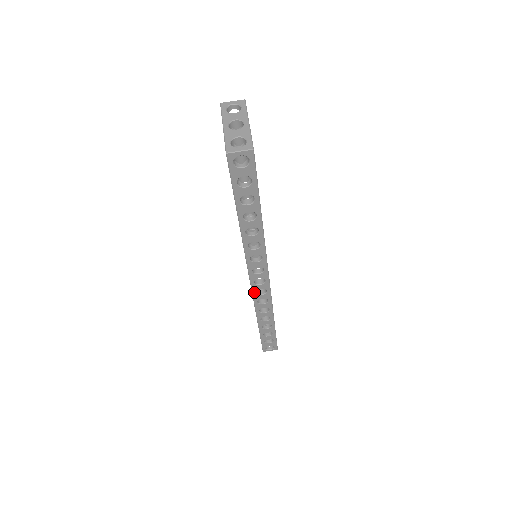
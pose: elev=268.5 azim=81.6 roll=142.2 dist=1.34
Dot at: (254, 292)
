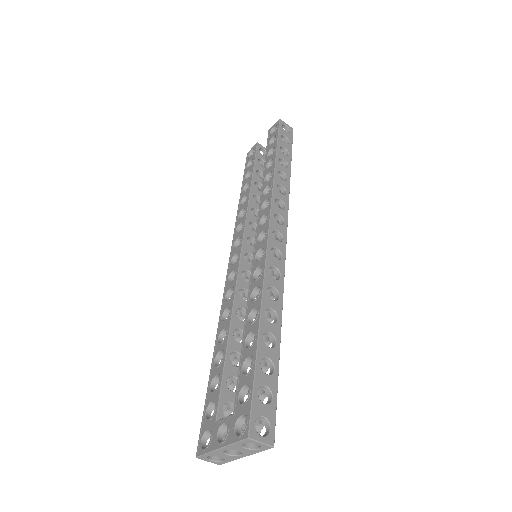
Dot at: occluded
